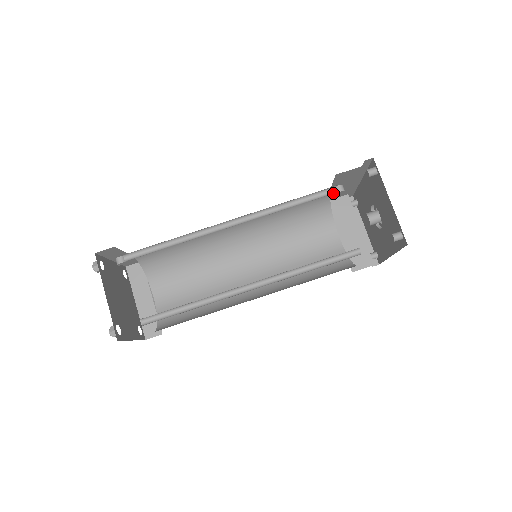
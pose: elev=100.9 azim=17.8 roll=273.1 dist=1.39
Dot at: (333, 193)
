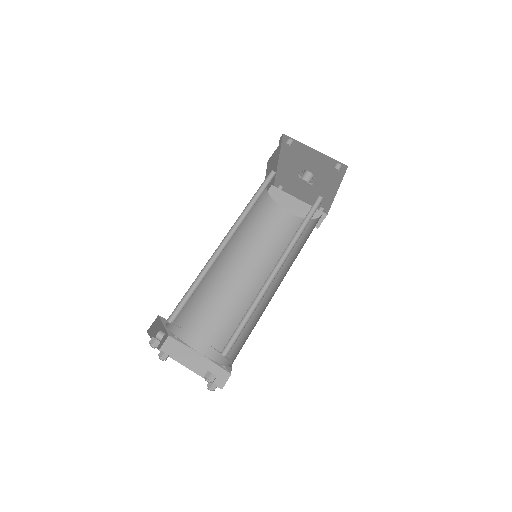
Dot at: occluded
